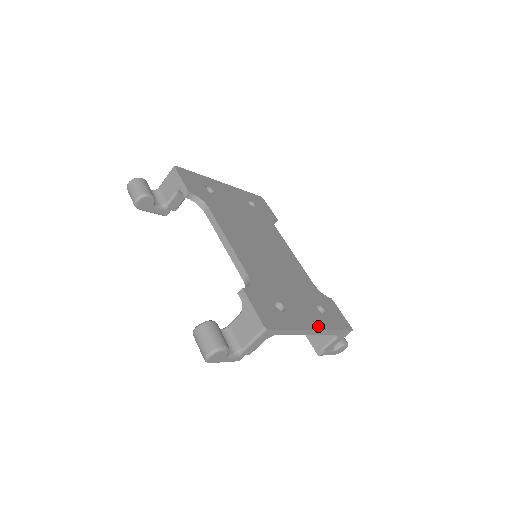
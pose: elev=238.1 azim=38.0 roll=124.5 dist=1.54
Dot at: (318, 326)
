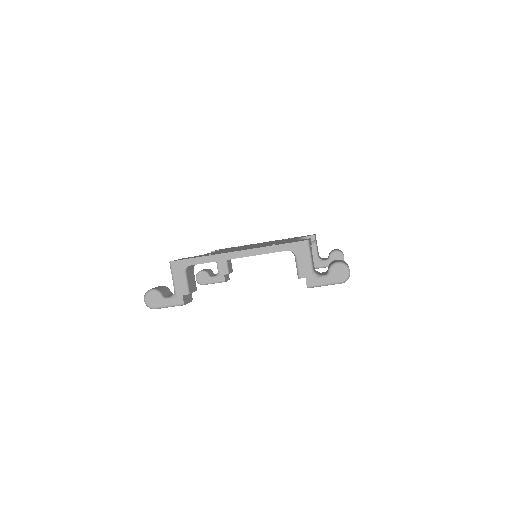
Dot at: (246, 249)
